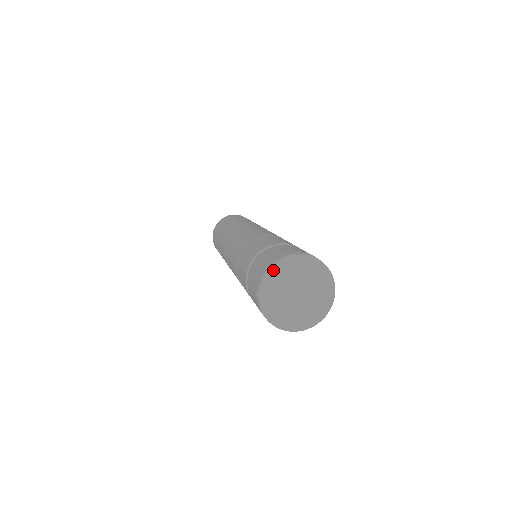
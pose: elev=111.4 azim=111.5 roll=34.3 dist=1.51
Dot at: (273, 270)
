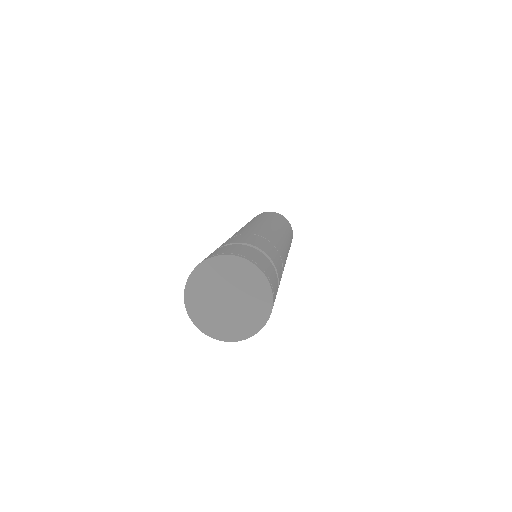
Dot at: (209, 263)
